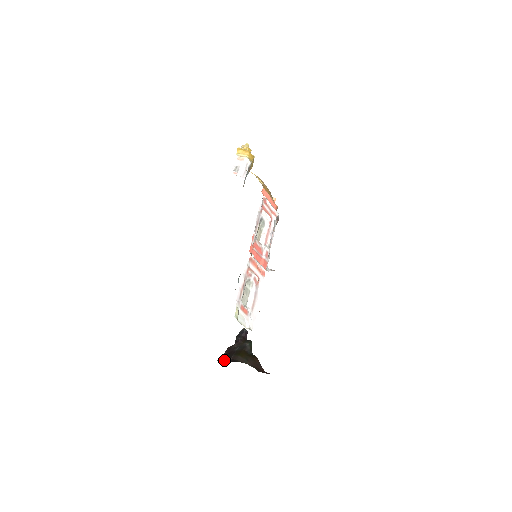
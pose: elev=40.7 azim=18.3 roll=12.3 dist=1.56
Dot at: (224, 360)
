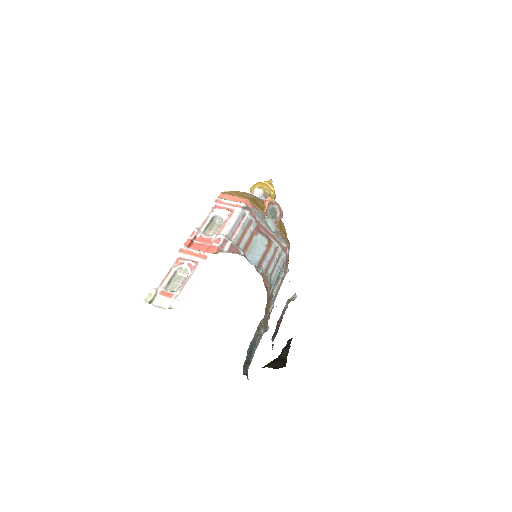
Dot at: occluded
